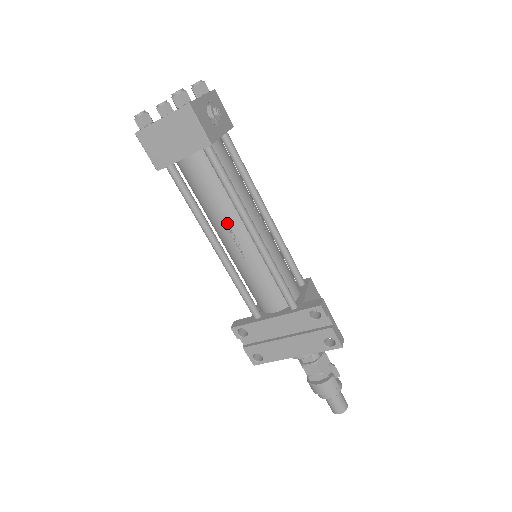
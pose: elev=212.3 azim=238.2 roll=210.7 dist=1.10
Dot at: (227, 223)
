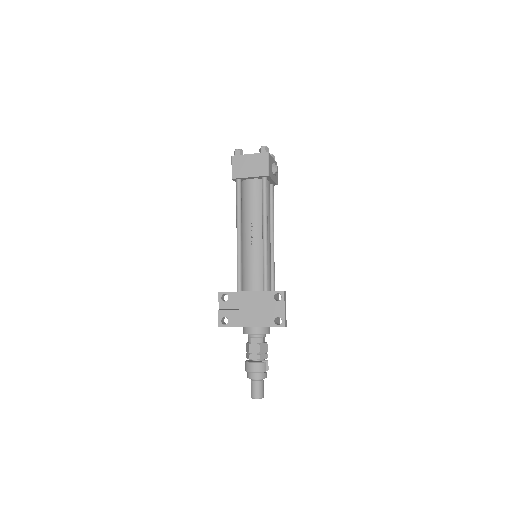
Dot at: (253, 223)
